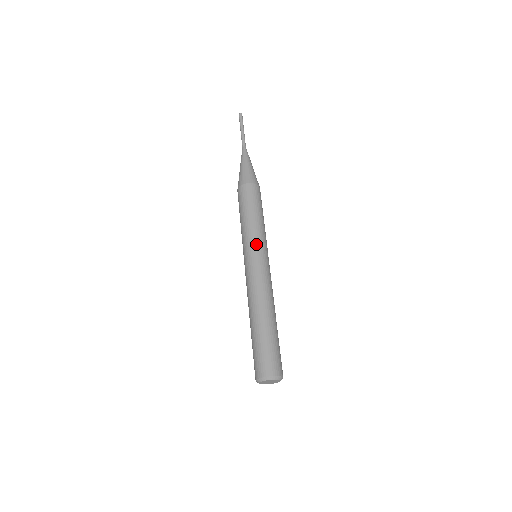
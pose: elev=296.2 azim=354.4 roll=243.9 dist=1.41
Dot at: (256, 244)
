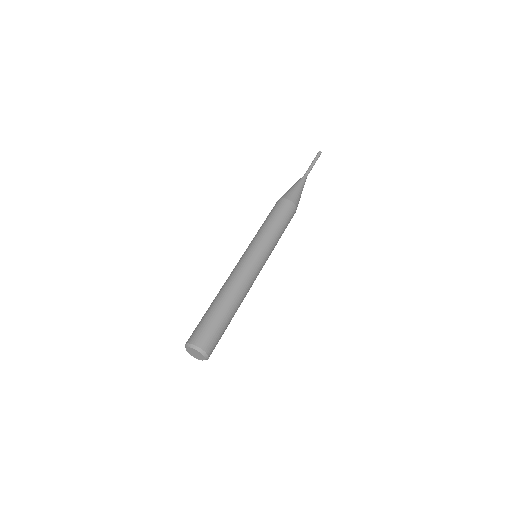
Dot at: (259, 244)
